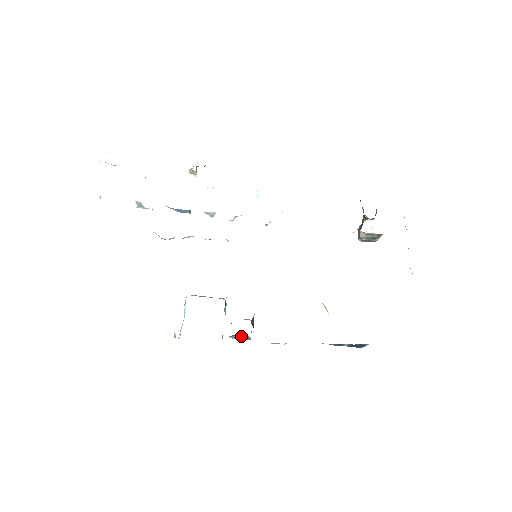
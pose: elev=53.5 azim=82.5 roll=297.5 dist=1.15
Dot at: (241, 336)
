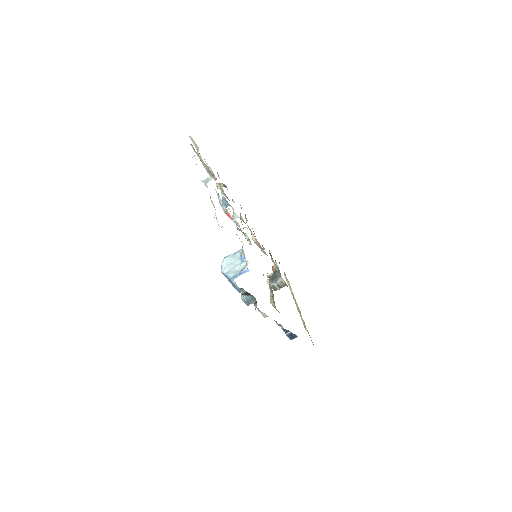
Dot at: (251, 298)
